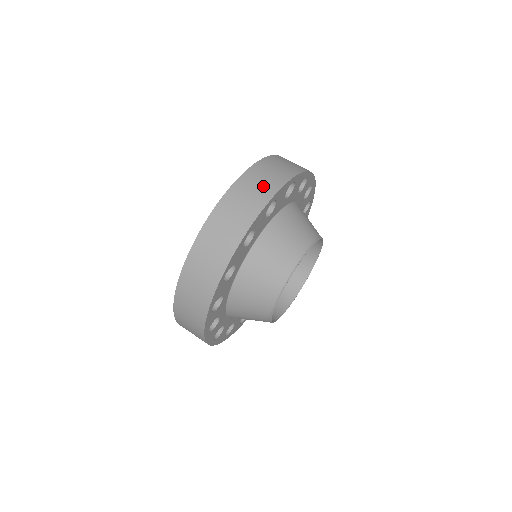
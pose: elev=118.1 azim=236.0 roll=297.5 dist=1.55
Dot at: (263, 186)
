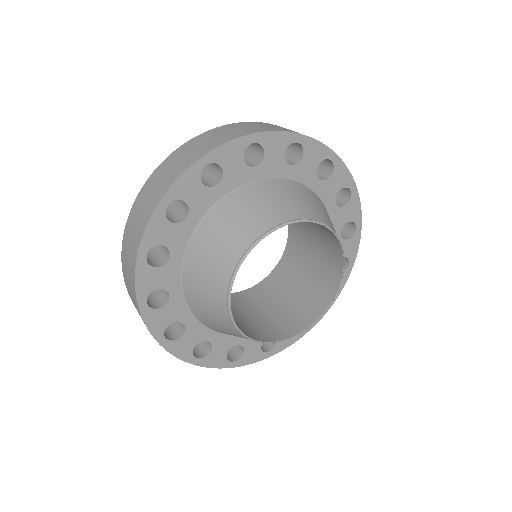
Dot at: (158, 187)
